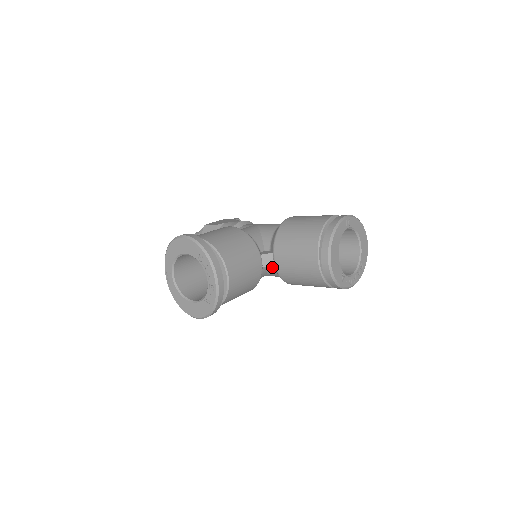
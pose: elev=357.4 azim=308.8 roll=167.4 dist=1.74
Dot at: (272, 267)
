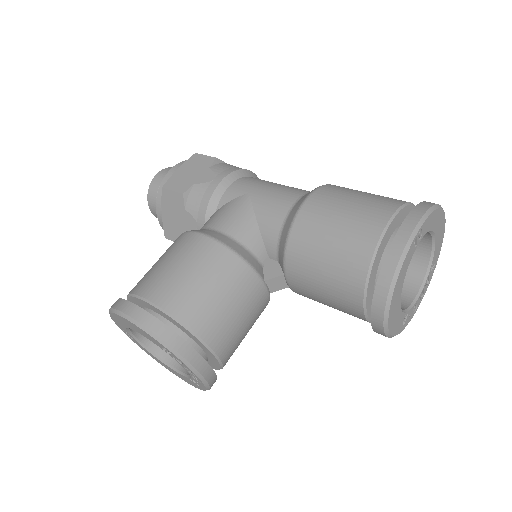
Dot at: occluded
